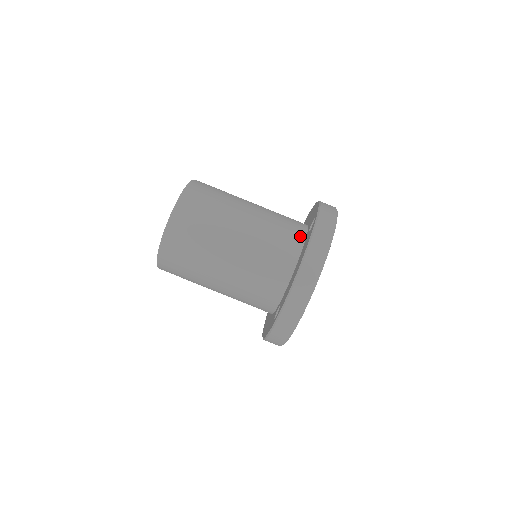
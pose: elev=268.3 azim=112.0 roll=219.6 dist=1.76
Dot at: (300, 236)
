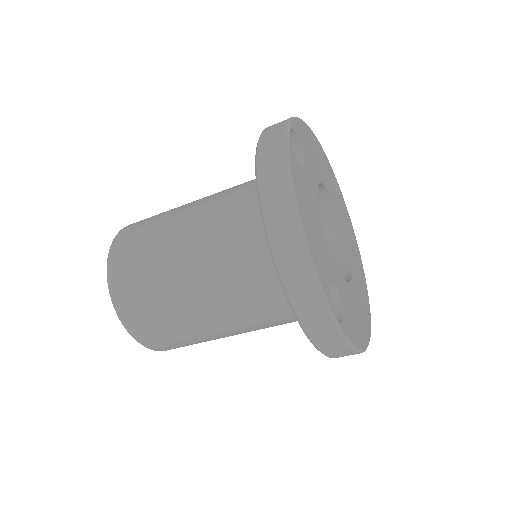
Dot at: occluded
